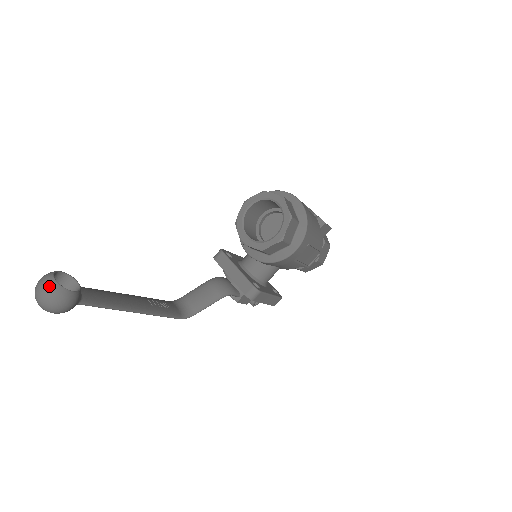
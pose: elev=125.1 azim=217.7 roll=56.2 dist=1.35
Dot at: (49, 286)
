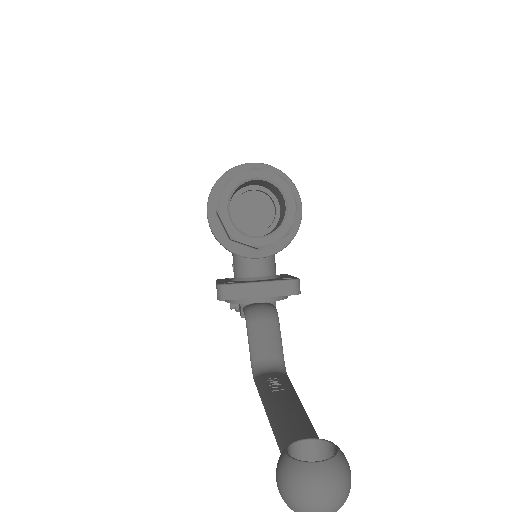
Dot at: (328, 477)
